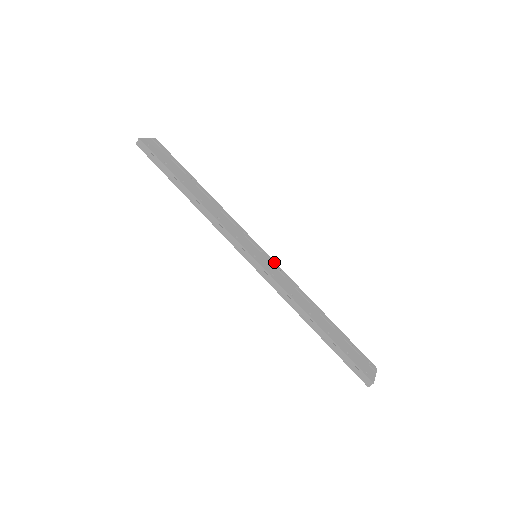
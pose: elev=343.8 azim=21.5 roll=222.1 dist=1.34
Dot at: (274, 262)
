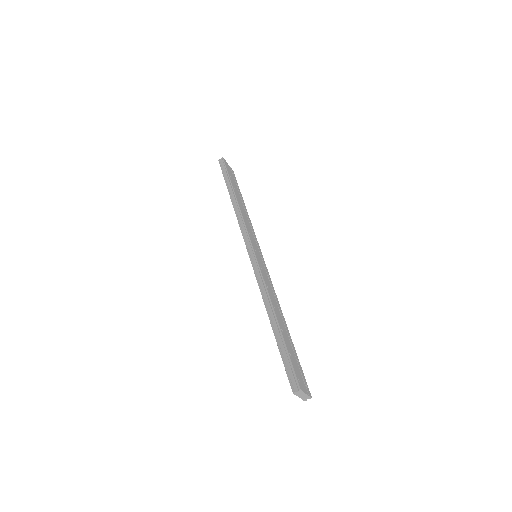
Dot at: occluded
